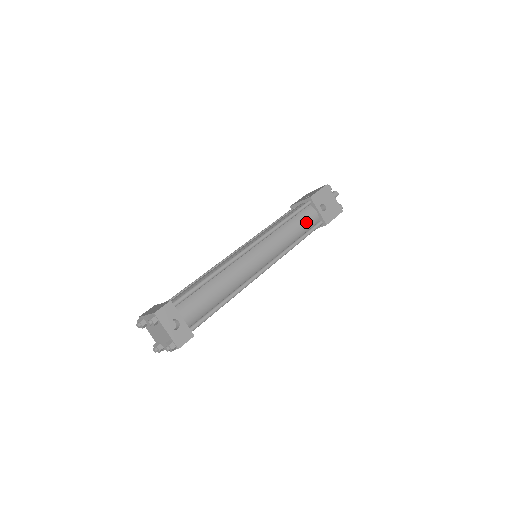
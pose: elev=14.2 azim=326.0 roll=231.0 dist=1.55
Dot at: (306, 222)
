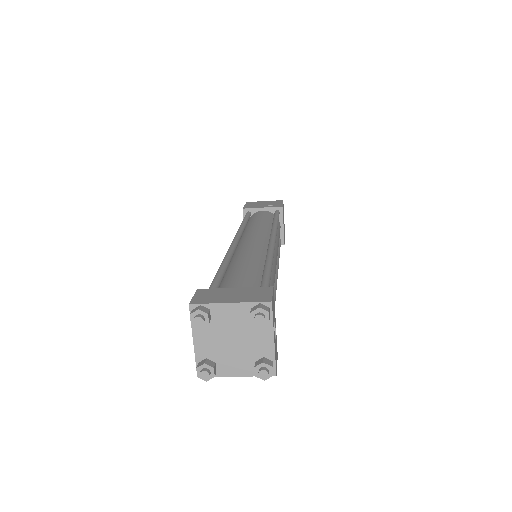
Dot at: occluded
